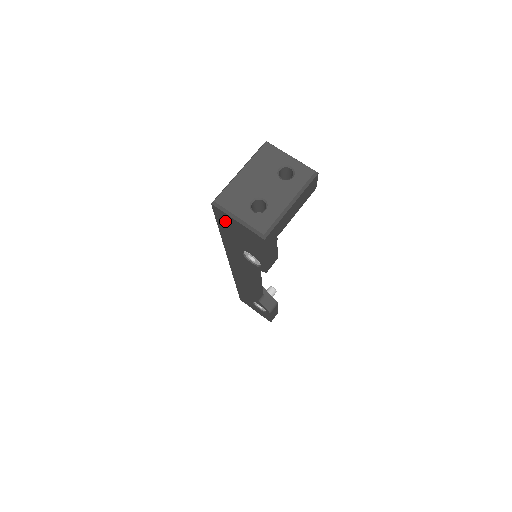
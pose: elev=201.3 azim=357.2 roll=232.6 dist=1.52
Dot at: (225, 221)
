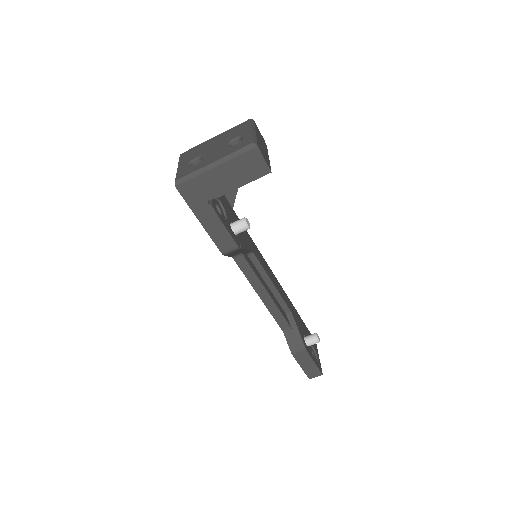
Dot at: occluded
